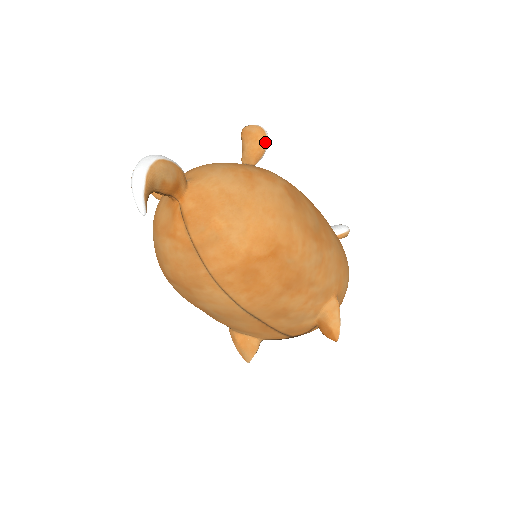
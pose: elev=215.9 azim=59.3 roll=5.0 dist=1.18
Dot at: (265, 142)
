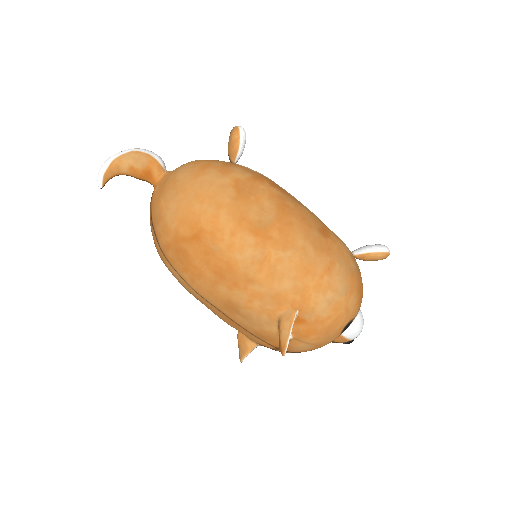
Dot at: (238, 140)
